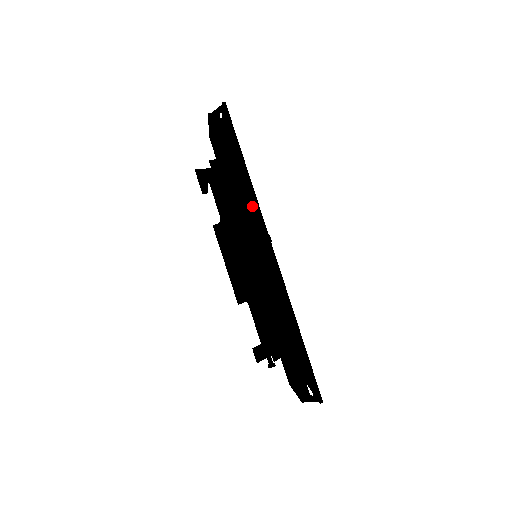
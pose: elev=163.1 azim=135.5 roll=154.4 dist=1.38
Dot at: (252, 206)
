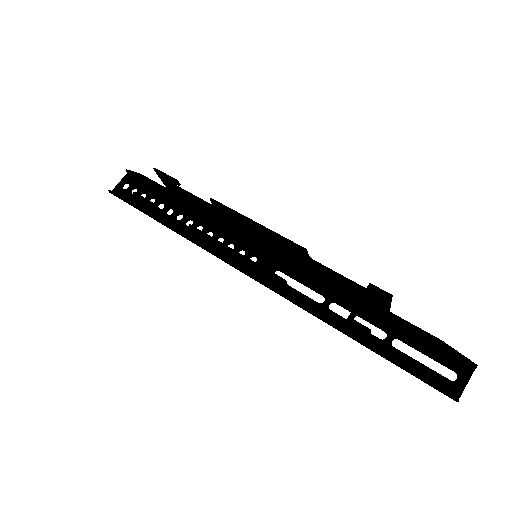
Dot at: (217, 218)
